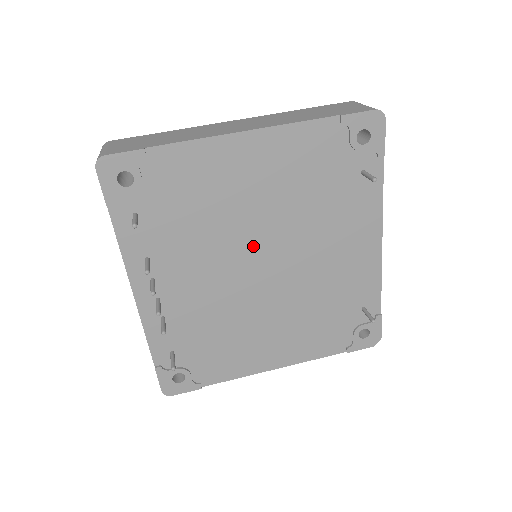
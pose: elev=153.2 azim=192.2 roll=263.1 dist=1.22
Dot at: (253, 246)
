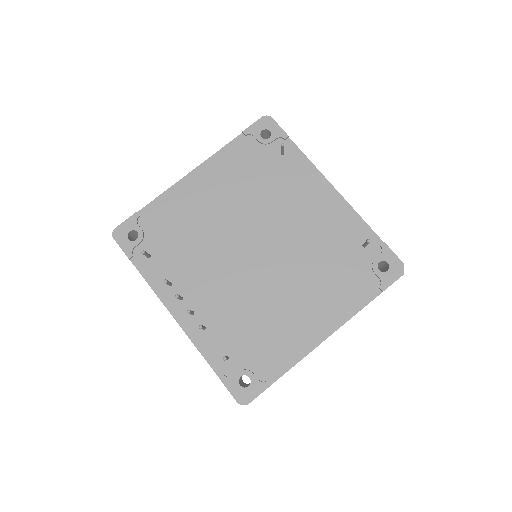
Dot at: (239, 239)
